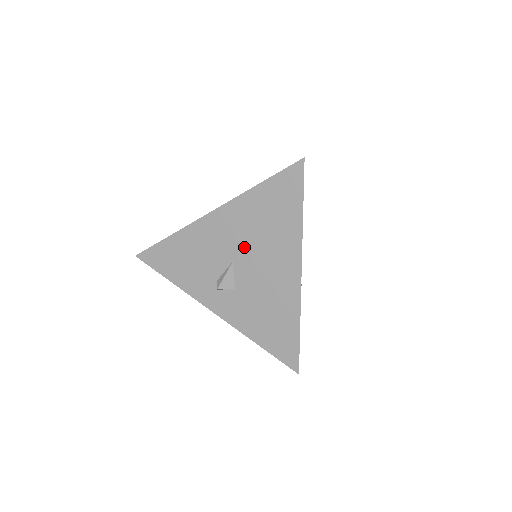
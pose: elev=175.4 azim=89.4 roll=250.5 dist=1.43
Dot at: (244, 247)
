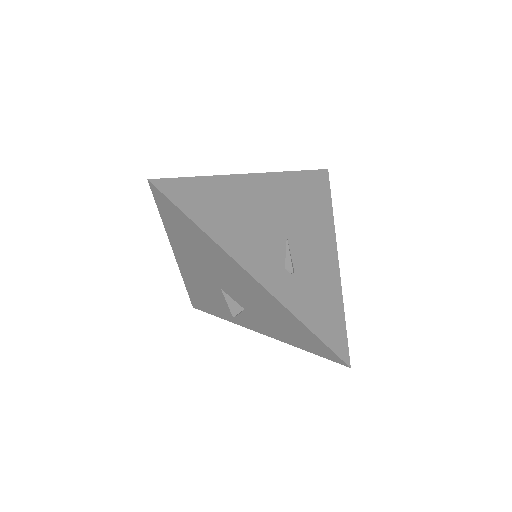
Dot at: (212, 274)
